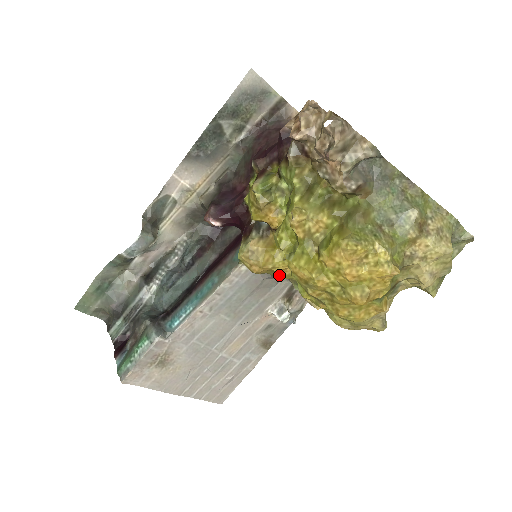
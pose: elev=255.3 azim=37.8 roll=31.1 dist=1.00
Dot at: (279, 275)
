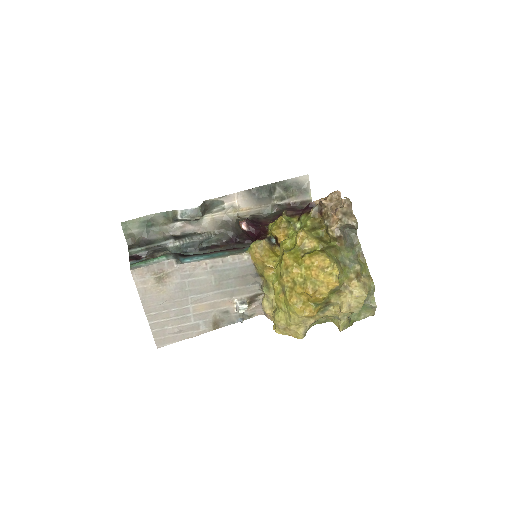
Dot at: (263, 273)
